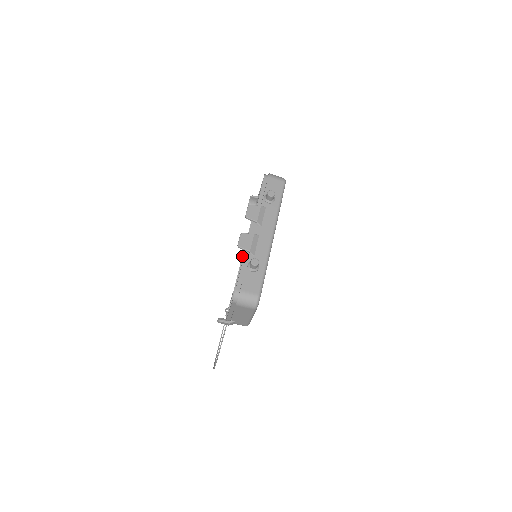
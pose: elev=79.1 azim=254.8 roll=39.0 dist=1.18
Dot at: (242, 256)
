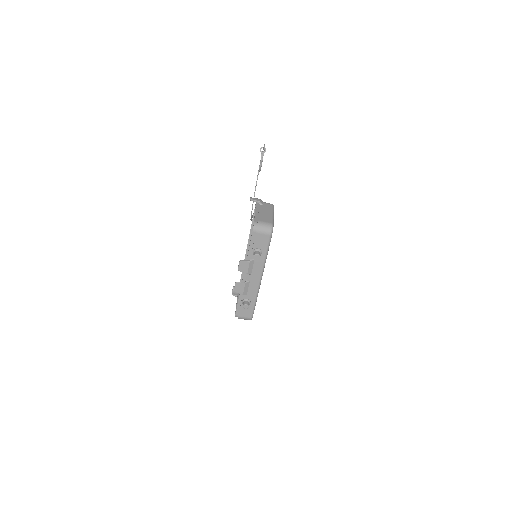
Dot at: (247, 247)
